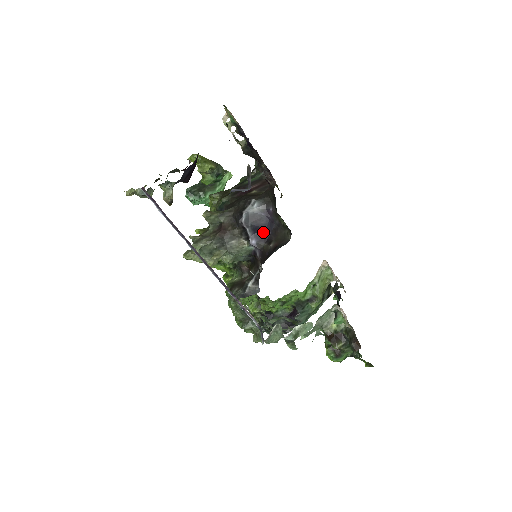
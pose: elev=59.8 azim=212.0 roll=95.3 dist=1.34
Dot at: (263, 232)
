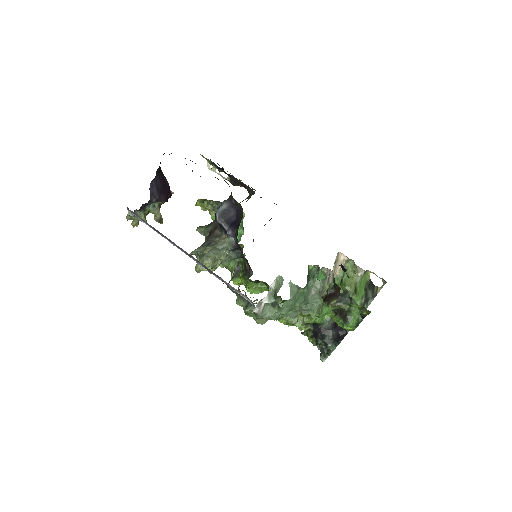
Dot at: (234, 222)
